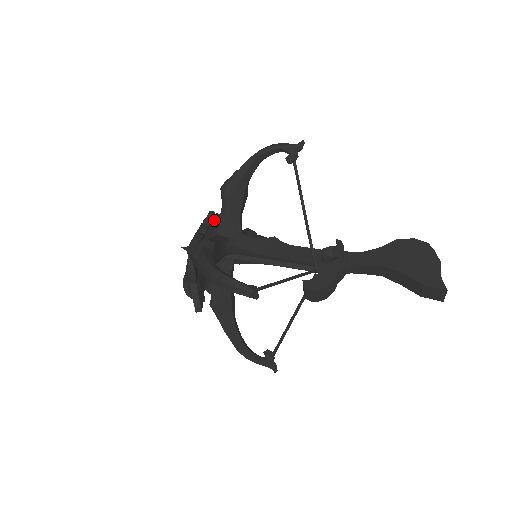
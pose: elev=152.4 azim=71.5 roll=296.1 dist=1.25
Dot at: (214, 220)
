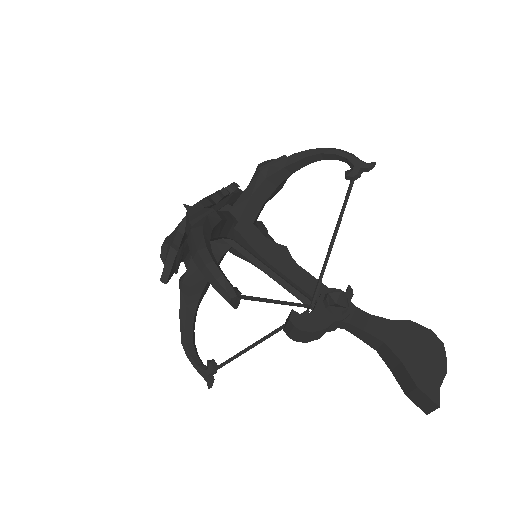
Dot at: (233, 194)
